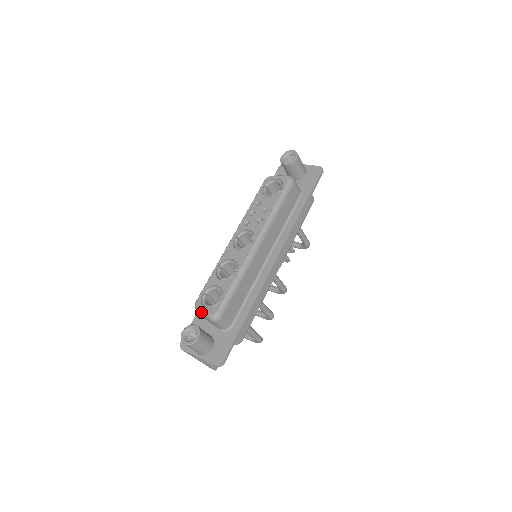
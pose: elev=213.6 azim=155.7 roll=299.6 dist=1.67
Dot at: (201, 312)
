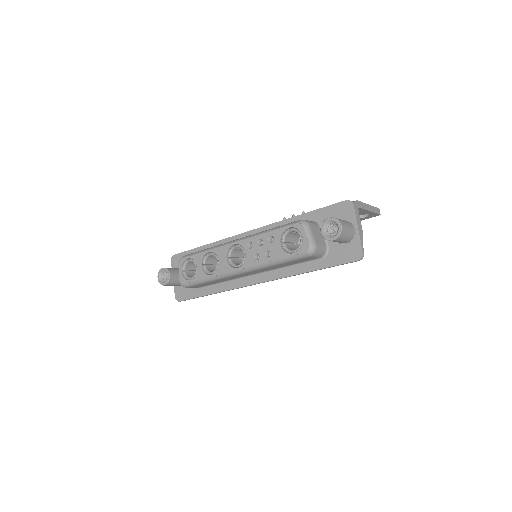
Dot at: (179, 269)
